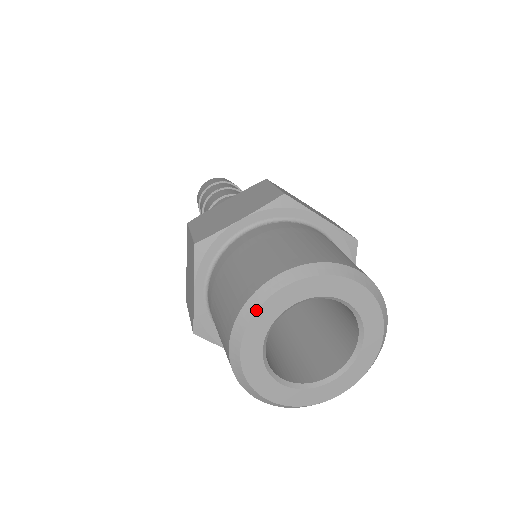
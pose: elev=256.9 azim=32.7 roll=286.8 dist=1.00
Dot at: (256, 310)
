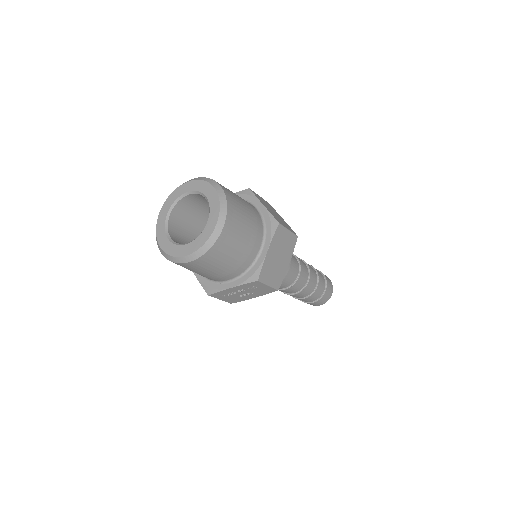
Dot at: (156, 228)
